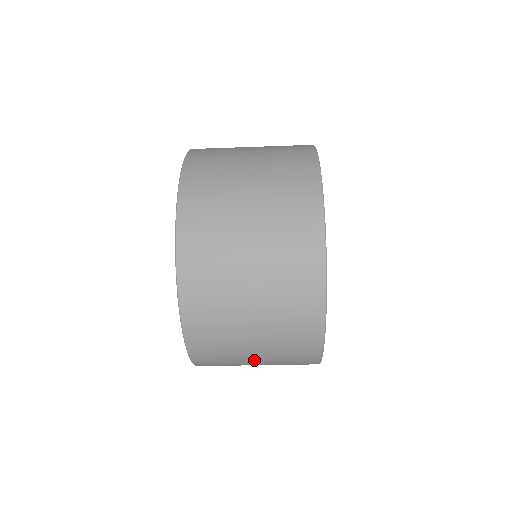
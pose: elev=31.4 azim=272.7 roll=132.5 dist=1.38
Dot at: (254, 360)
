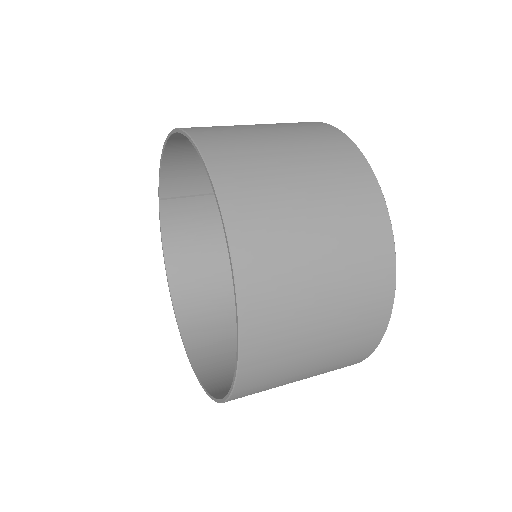
Dot at: occluded
